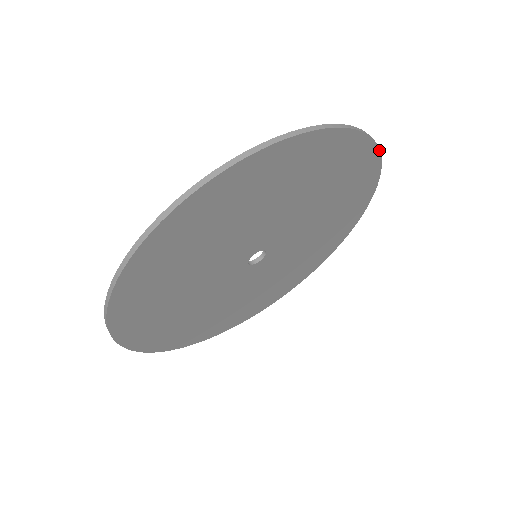
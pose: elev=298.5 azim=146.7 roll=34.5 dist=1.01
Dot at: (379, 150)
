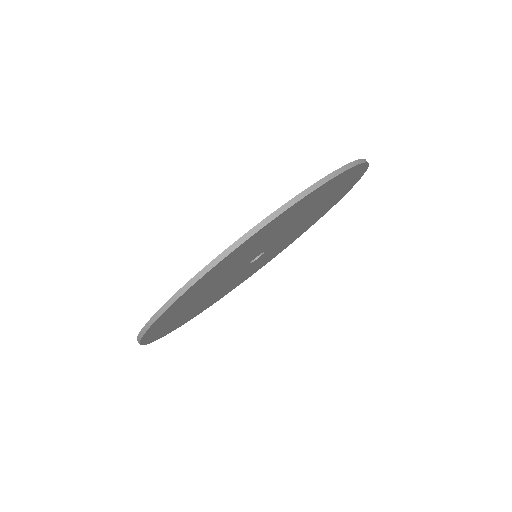
Dot at: occluded
